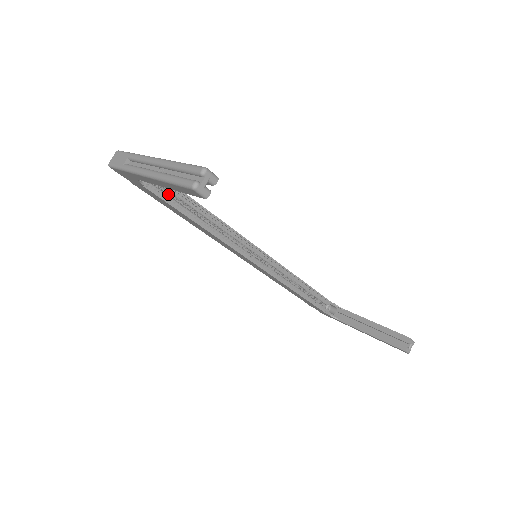
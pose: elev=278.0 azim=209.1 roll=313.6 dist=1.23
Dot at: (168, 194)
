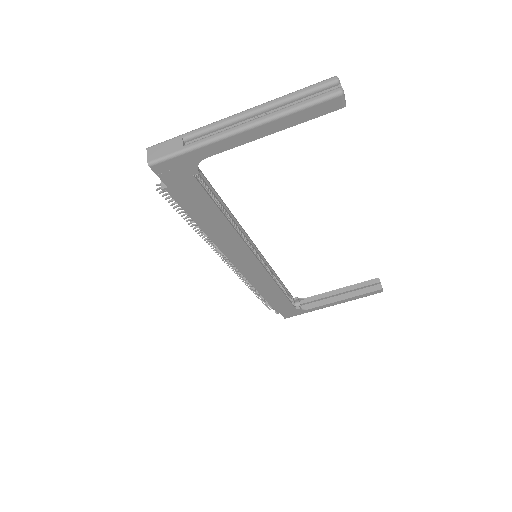
Dot at: occluded
